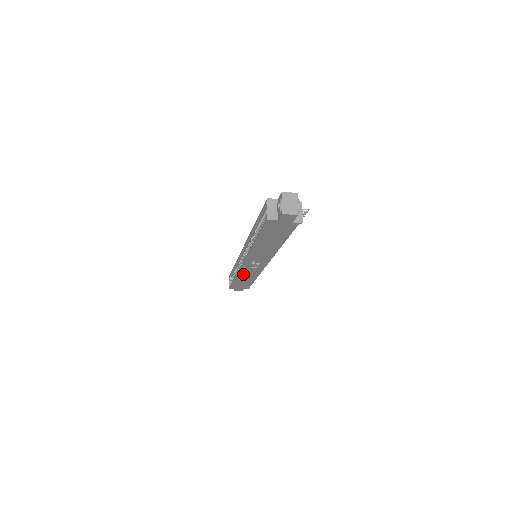
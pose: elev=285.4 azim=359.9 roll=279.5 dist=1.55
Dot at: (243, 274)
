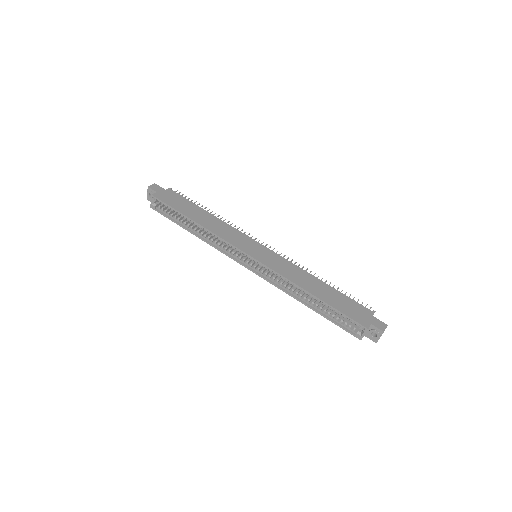
Dot at: occluded
